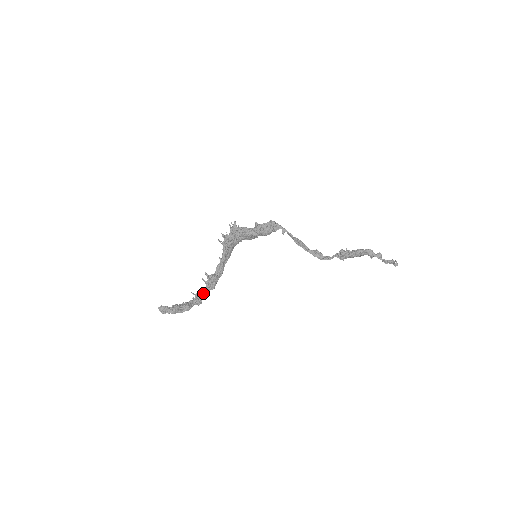
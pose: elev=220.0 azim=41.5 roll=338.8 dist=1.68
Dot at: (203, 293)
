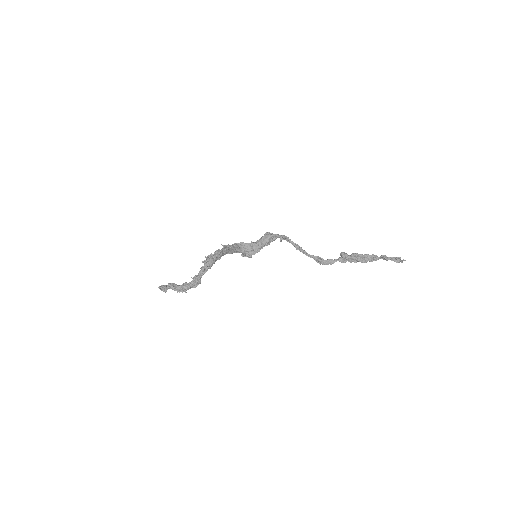
Dot at: (201, 270)
